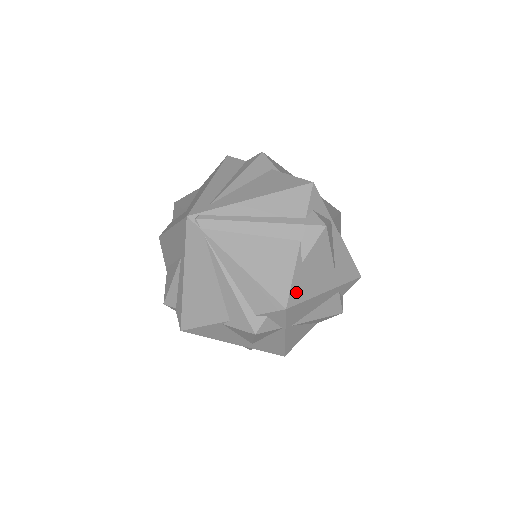
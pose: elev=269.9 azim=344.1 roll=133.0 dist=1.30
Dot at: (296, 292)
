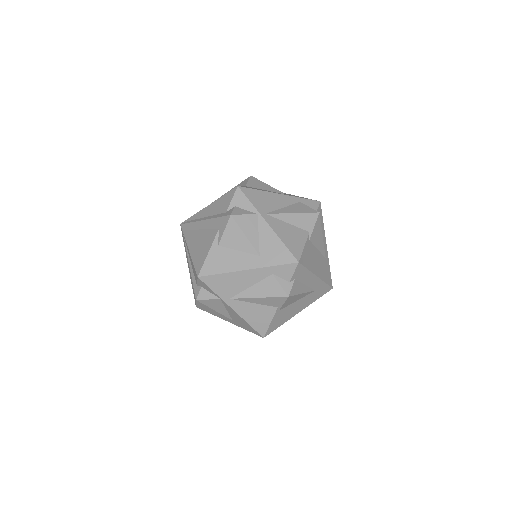
Dot at: (210, 266)
